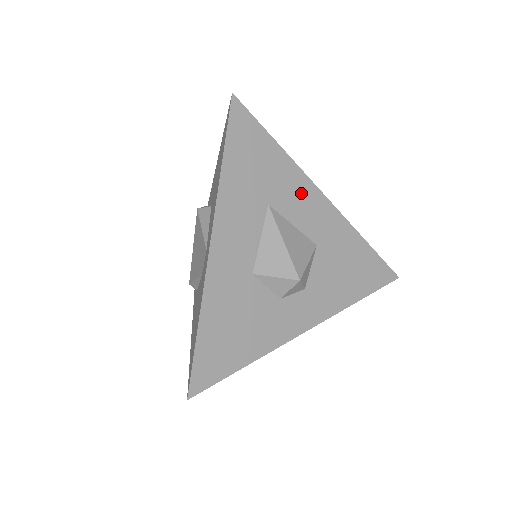
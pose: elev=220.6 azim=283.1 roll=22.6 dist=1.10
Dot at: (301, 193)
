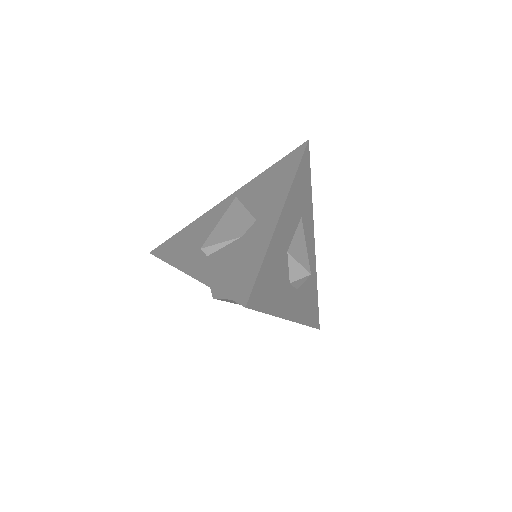
Dot at: (310, 227)
